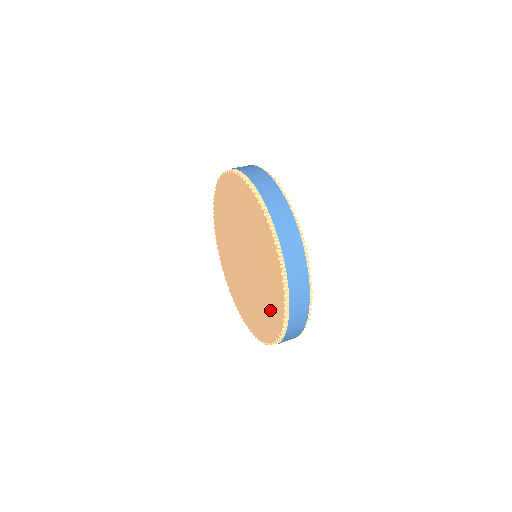
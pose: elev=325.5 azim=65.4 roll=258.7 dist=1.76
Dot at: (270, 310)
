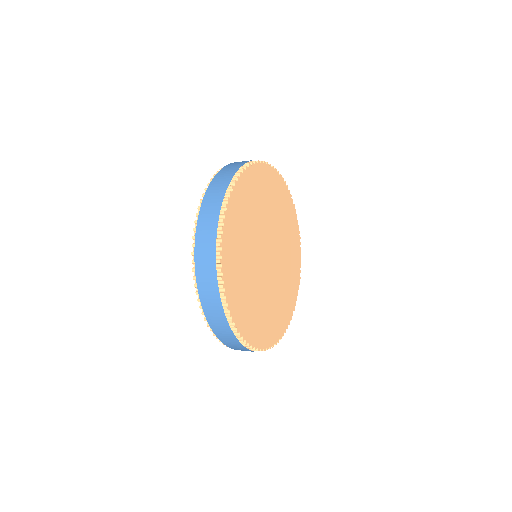
Dot at: occluded
